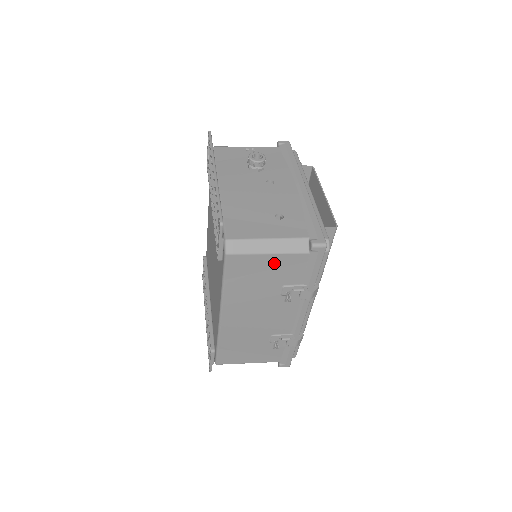
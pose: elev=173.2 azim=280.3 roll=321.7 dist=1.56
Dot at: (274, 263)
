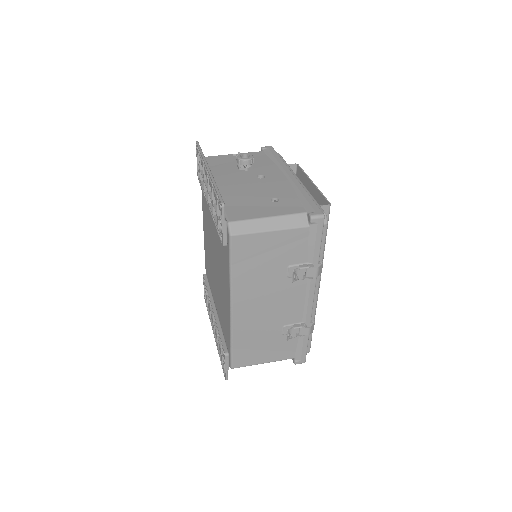
Dot at: (277, 241)
